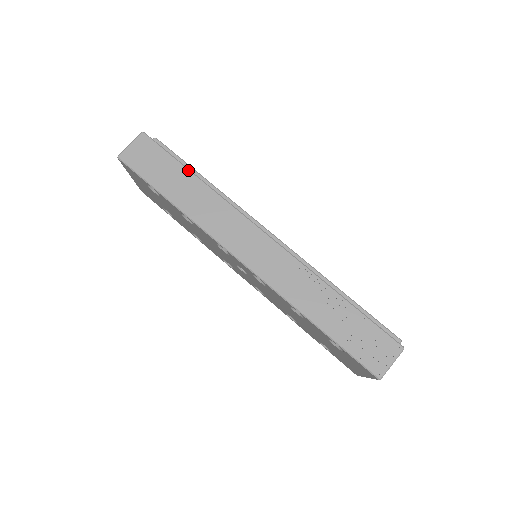
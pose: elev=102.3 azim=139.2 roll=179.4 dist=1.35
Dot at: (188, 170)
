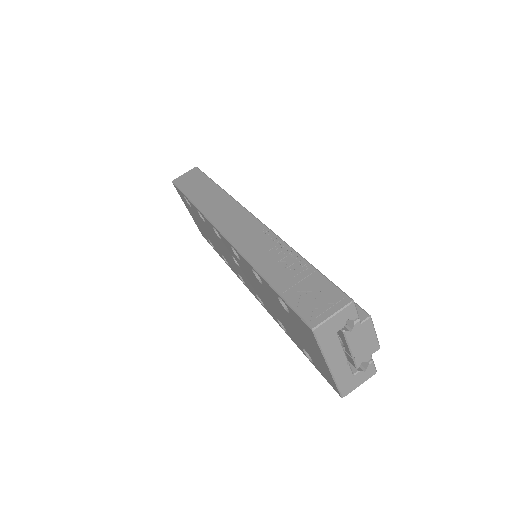
Dot at: (214, 182)
